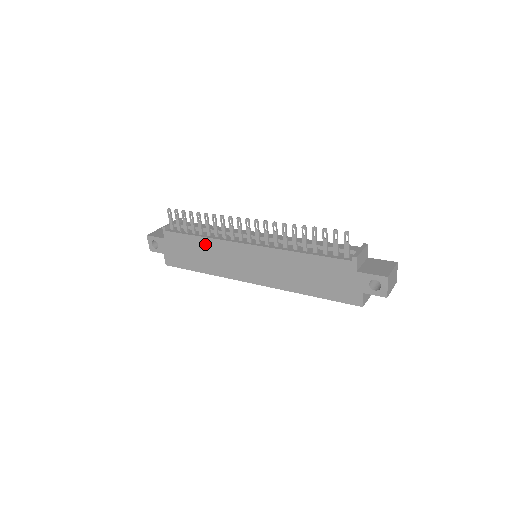
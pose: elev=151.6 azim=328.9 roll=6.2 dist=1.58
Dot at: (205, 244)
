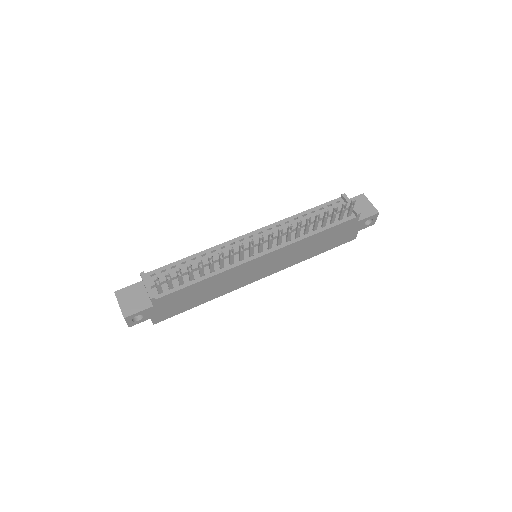
Dot at: (212, 281)
